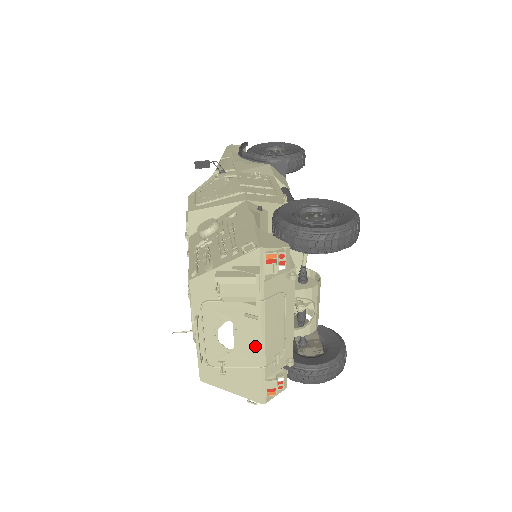
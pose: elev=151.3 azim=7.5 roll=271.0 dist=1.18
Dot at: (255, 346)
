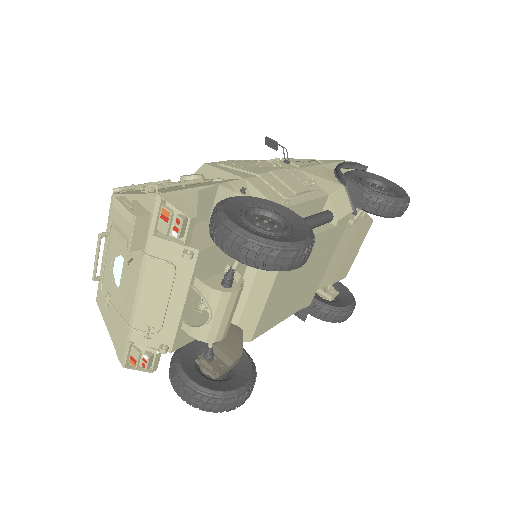
Dot at: (130, 298)
